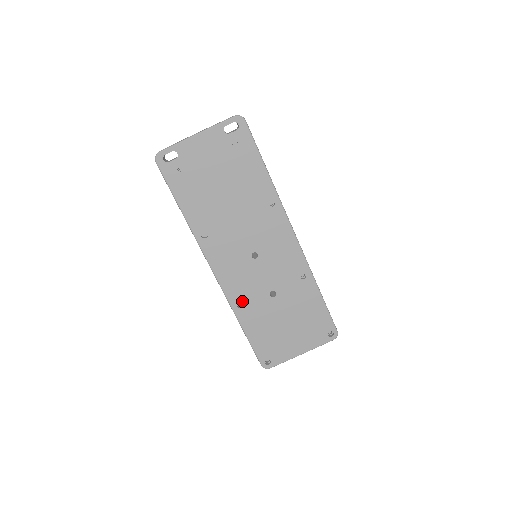
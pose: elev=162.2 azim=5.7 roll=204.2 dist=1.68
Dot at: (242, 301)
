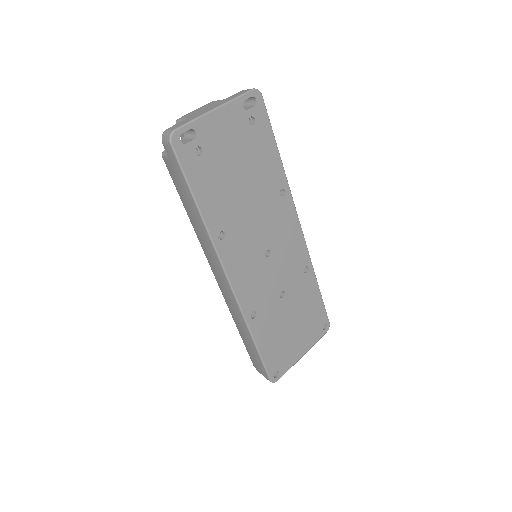
Dot at: (255, 310)
